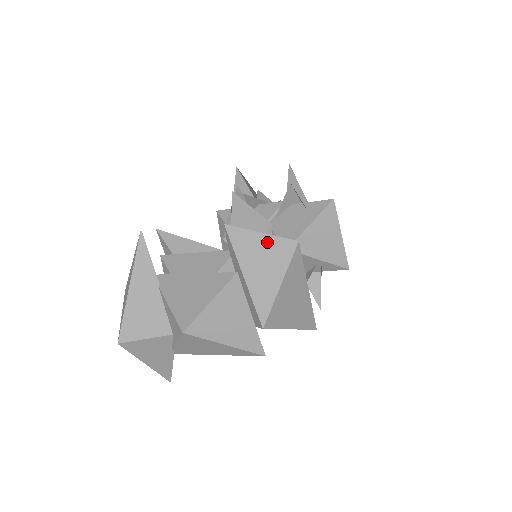
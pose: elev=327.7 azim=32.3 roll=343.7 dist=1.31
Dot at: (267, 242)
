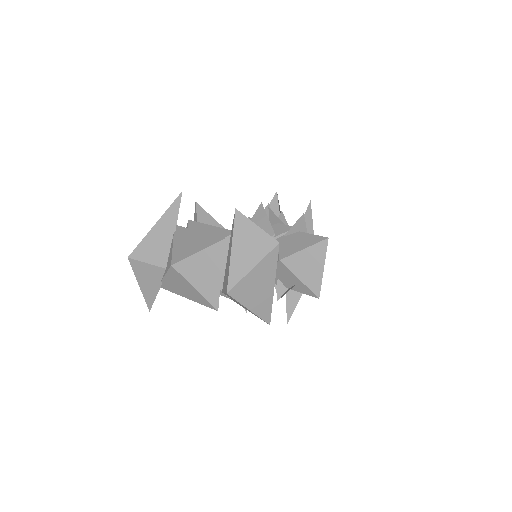
Dot at: (258, 234)
